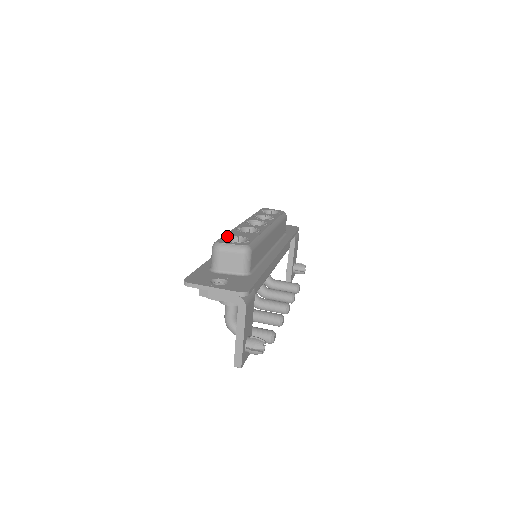
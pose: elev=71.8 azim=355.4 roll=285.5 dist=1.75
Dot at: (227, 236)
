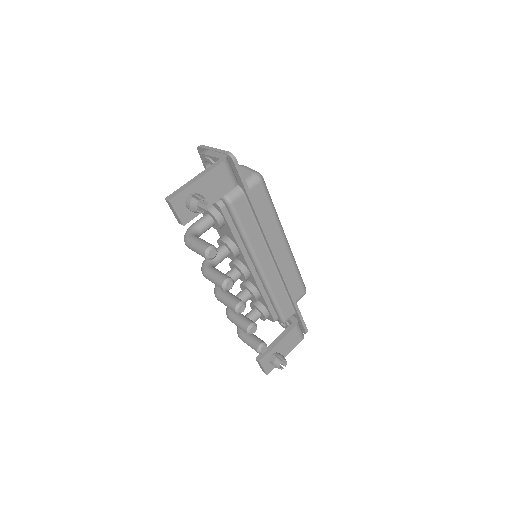
Dot at: occluded
